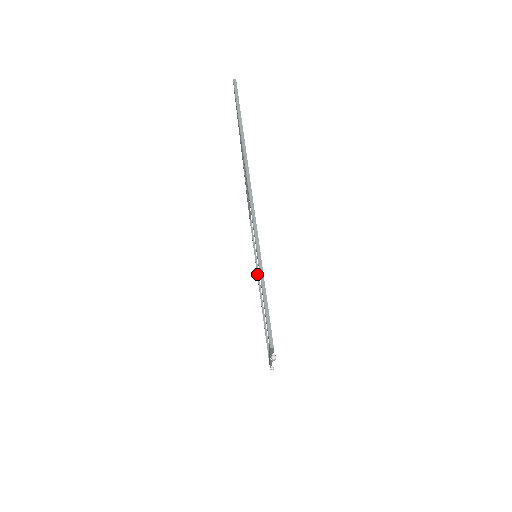
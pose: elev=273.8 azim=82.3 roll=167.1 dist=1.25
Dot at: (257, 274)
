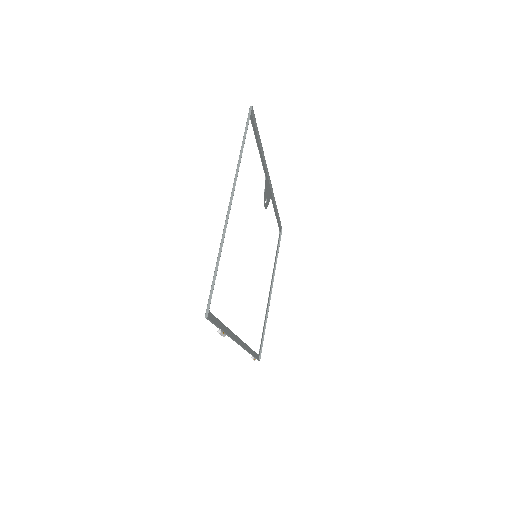
Dot at: (273, 277)
